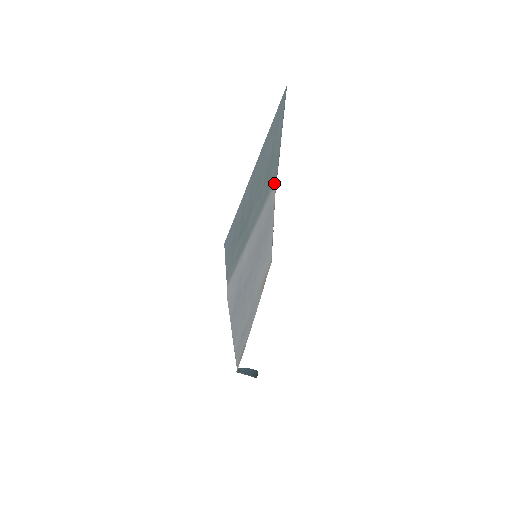
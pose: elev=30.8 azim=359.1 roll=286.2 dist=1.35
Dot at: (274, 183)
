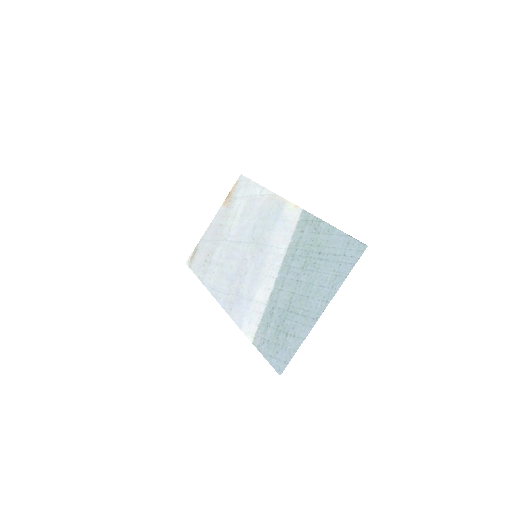
Dot at: (299, 218)
